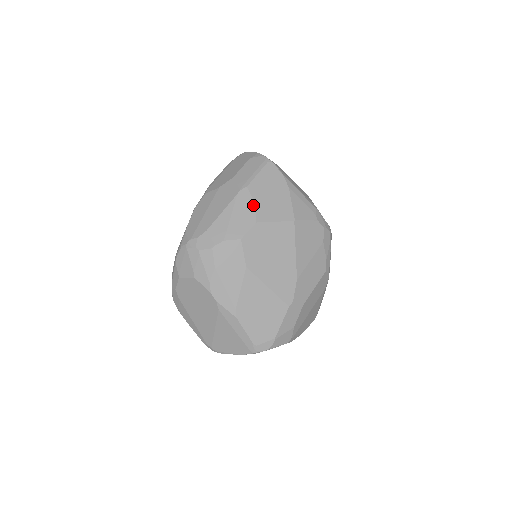
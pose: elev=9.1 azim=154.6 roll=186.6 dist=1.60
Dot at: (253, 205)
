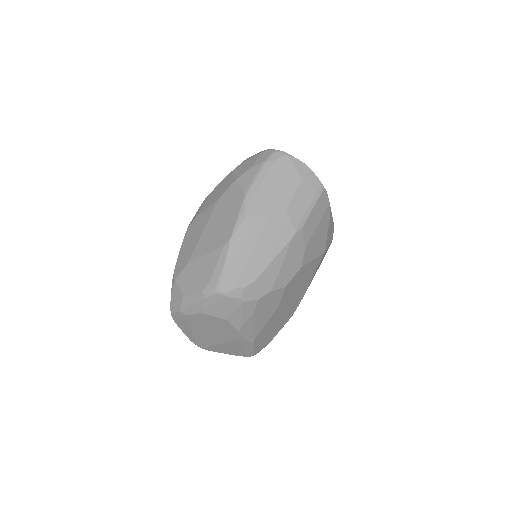
Dot at: (303, 249)
